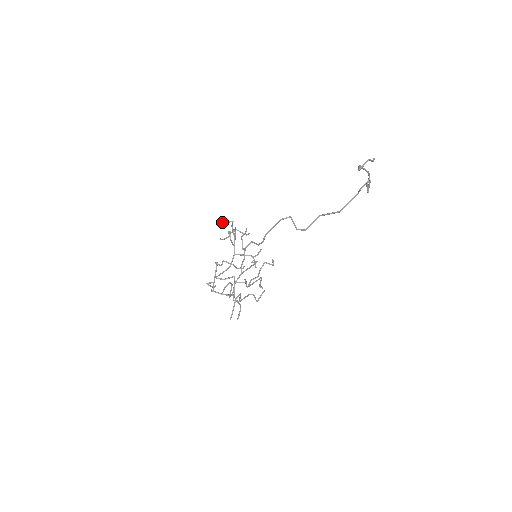
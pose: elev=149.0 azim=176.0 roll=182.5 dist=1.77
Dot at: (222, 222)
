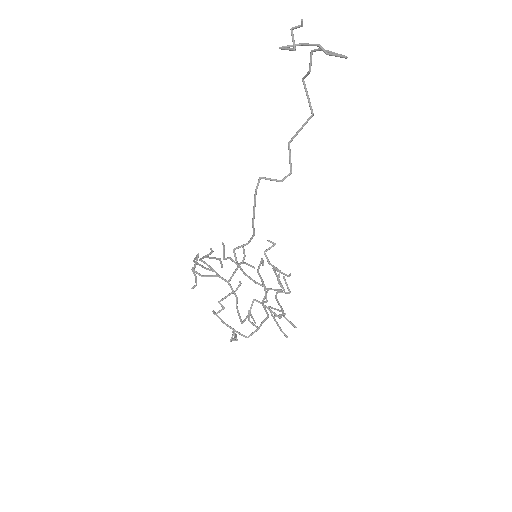
Dot at: (193, 268)
